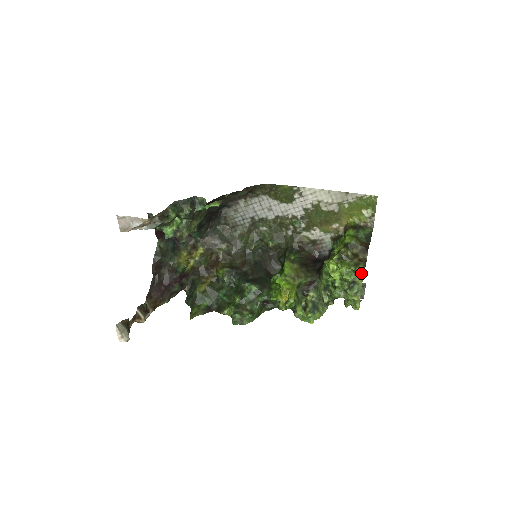
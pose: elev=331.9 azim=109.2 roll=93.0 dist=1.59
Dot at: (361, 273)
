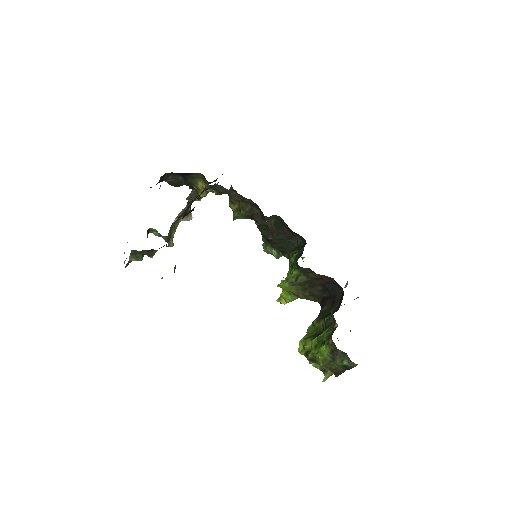
Dot at: occluded
